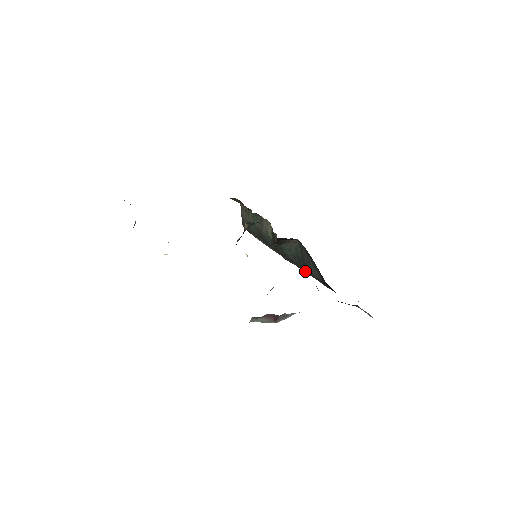
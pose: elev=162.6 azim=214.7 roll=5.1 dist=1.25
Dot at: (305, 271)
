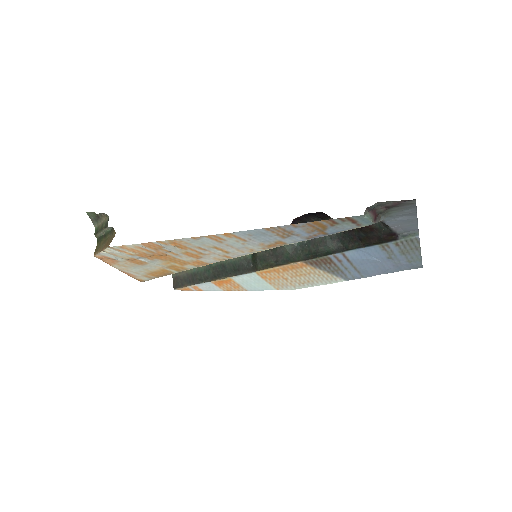
Dot at: (314, 254)
